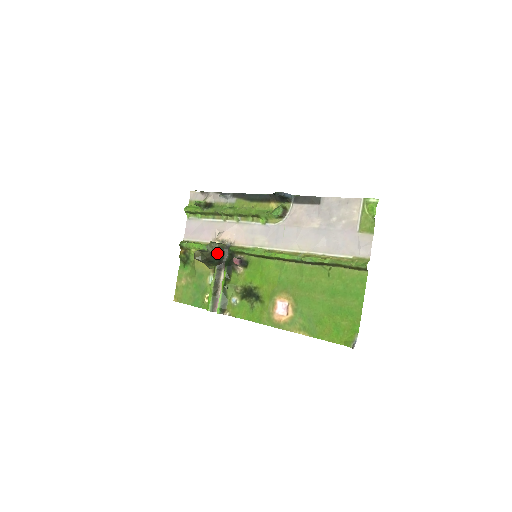
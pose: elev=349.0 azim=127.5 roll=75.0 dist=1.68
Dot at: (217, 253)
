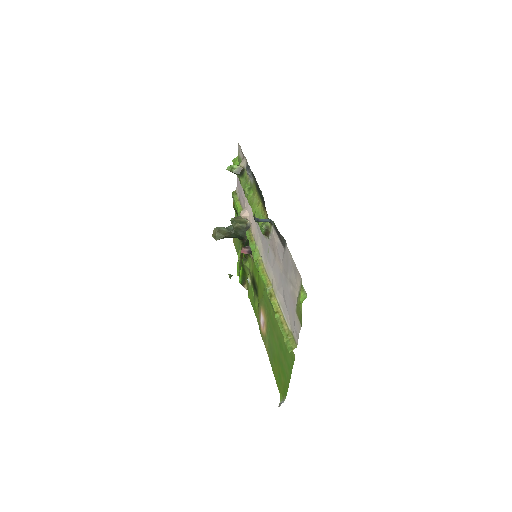
Dot at: (236, 232)
